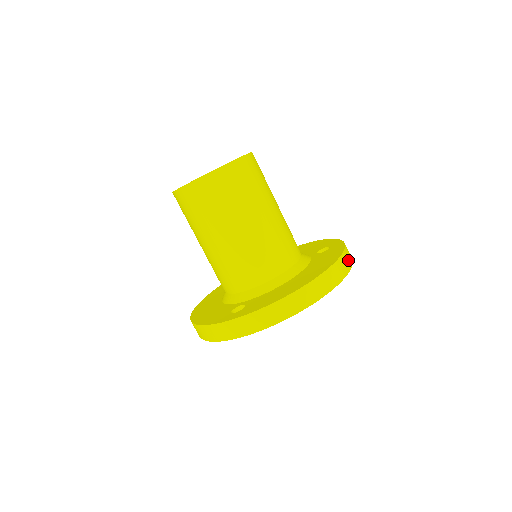
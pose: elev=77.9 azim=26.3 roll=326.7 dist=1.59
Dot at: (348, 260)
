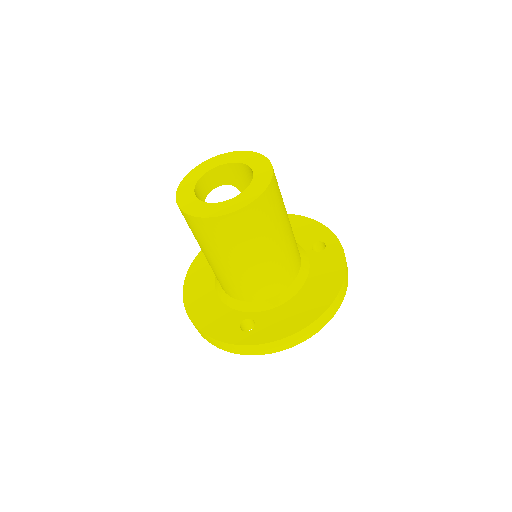
Dot at: (347, 271)
